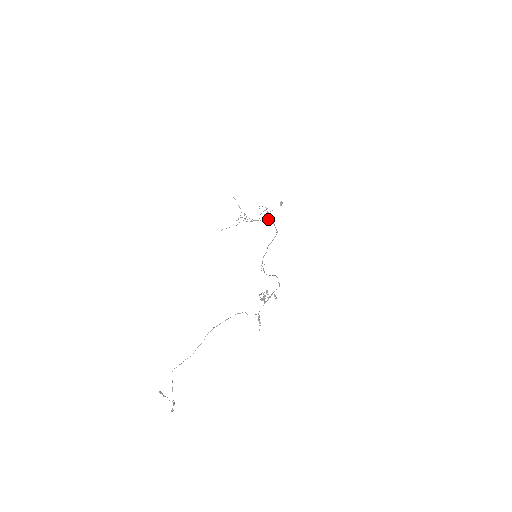
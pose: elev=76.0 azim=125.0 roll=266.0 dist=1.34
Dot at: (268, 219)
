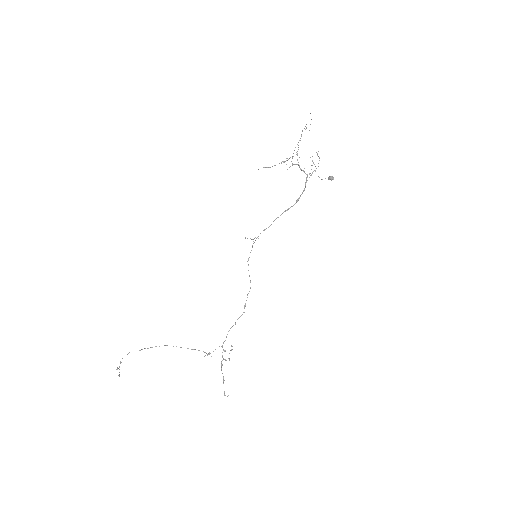
Dot at: (306, 181)
